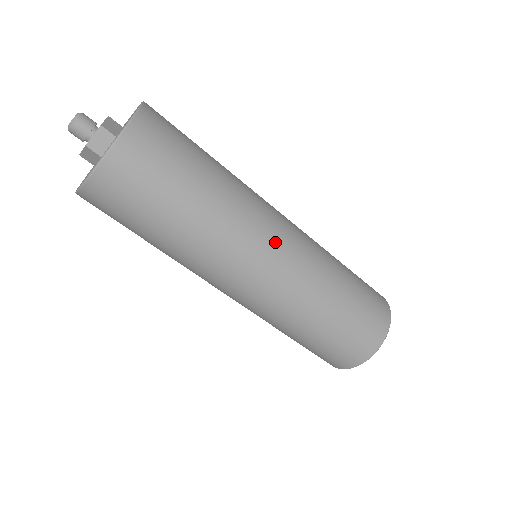
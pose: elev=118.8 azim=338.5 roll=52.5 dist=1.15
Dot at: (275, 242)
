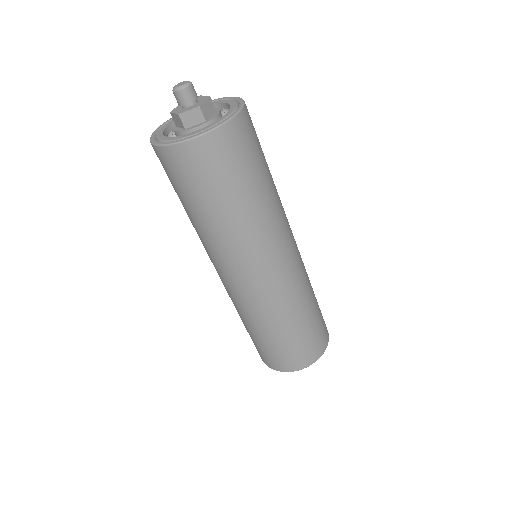
Dot at: (274, 265)
